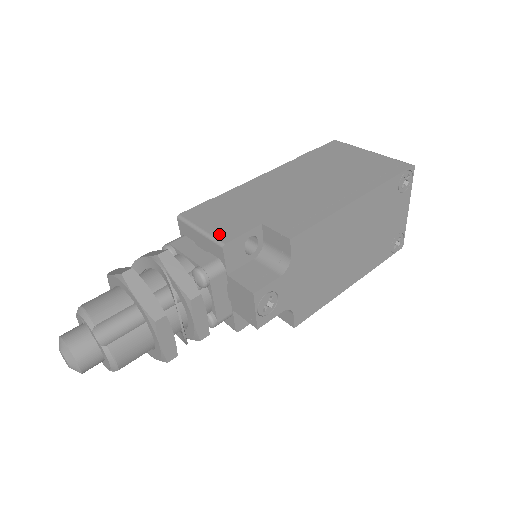
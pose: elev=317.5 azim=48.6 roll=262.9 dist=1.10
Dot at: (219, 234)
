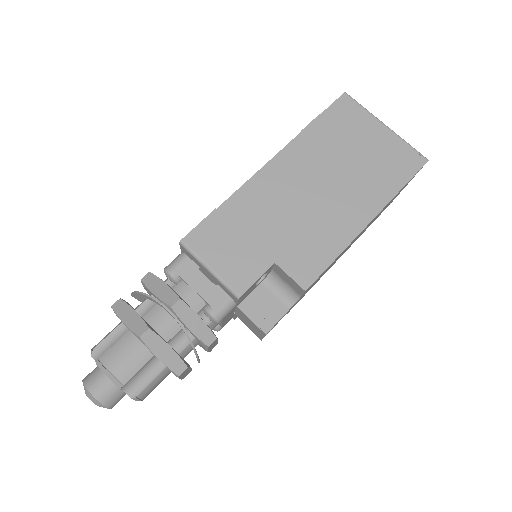
Dot at: (232, 280)
